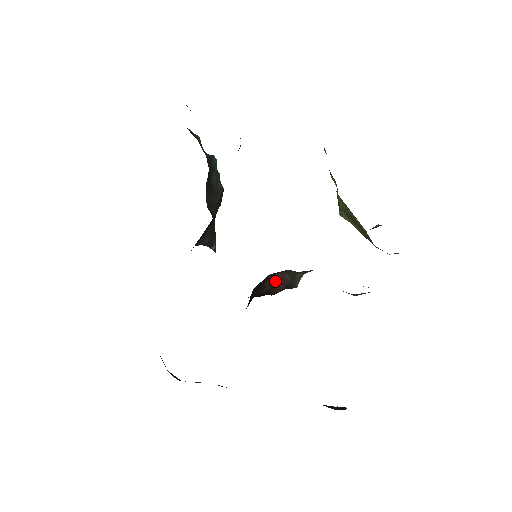
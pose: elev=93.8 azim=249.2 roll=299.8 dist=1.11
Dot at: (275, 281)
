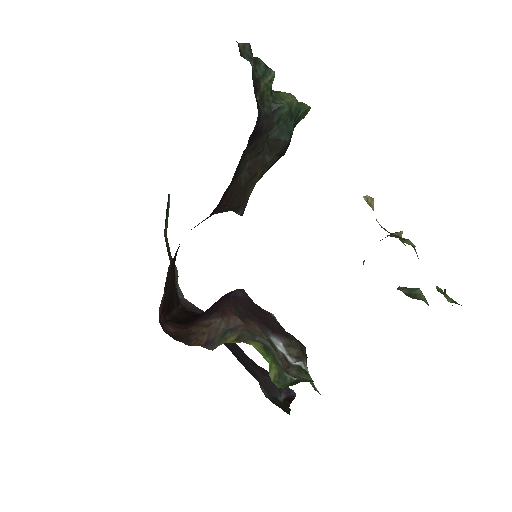
Dot at: (209, 326)
